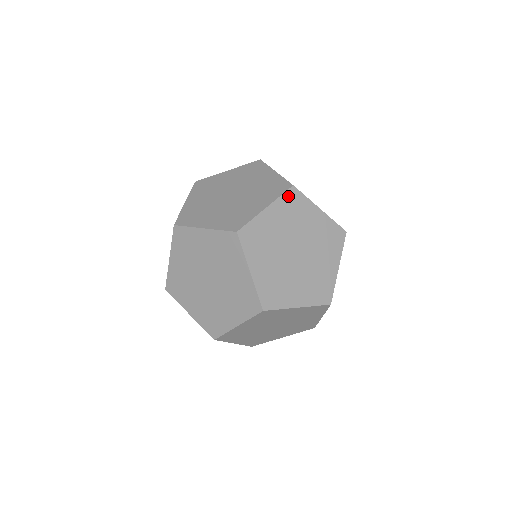
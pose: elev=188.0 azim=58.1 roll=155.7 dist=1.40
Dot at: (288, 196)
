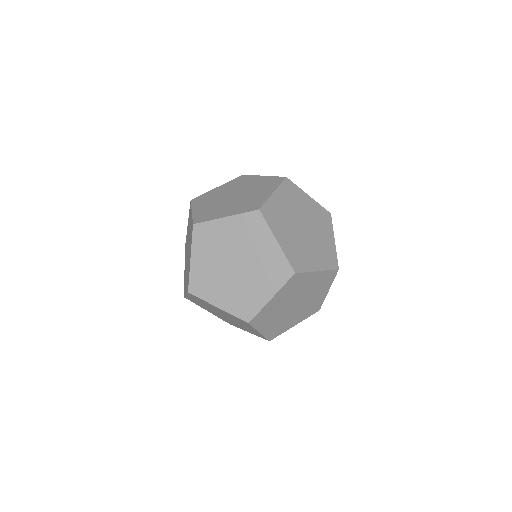
Dot at: (285, 185)
